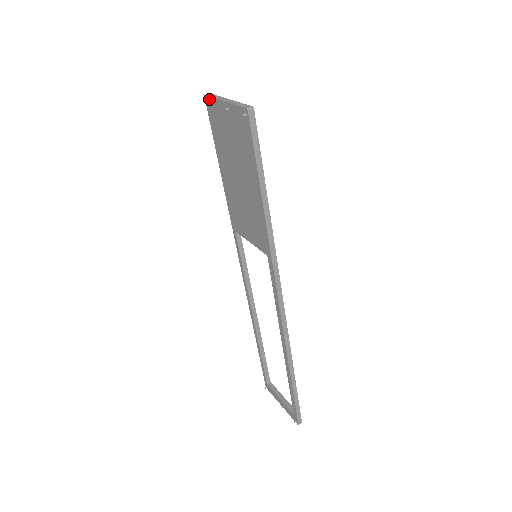
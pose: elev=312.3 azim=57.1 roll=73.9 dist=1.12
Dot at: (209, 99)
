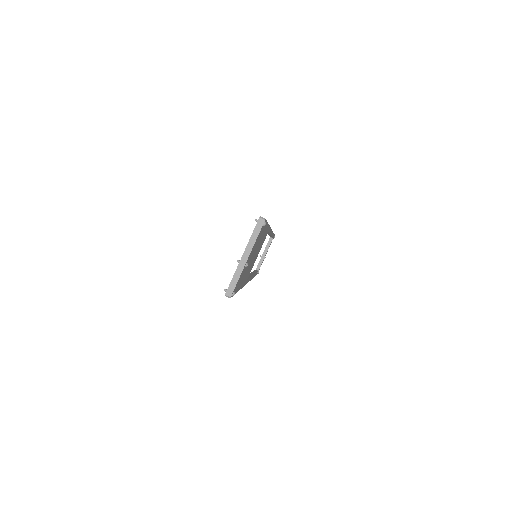
Dot at: (255, 226)
